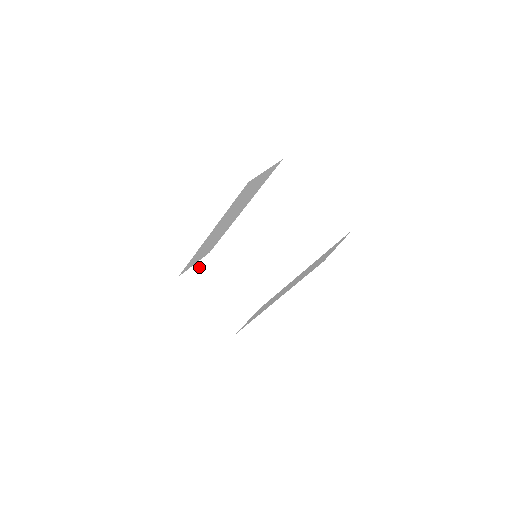
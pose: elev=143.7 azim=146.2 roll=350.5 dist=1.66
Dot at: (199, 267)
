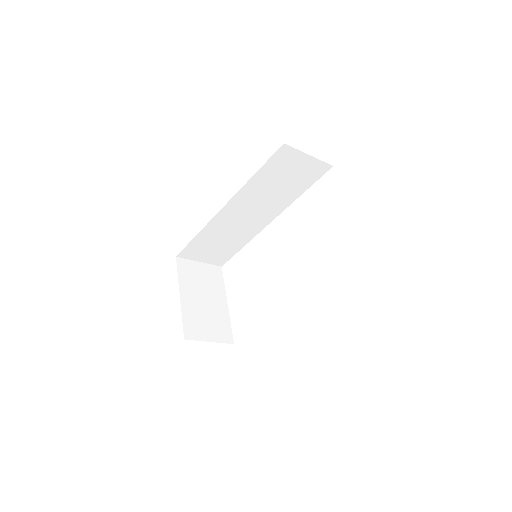
Dot at: (202, 267)
